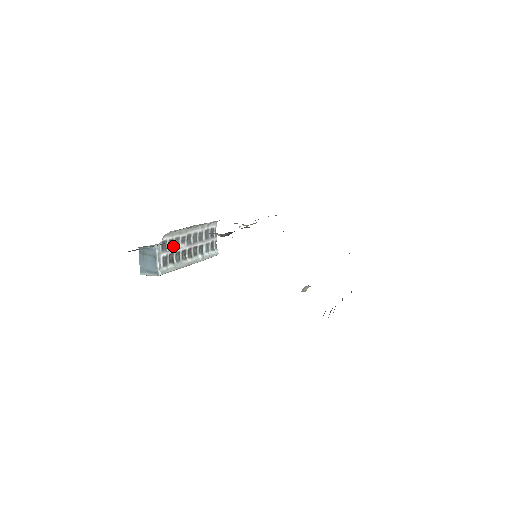
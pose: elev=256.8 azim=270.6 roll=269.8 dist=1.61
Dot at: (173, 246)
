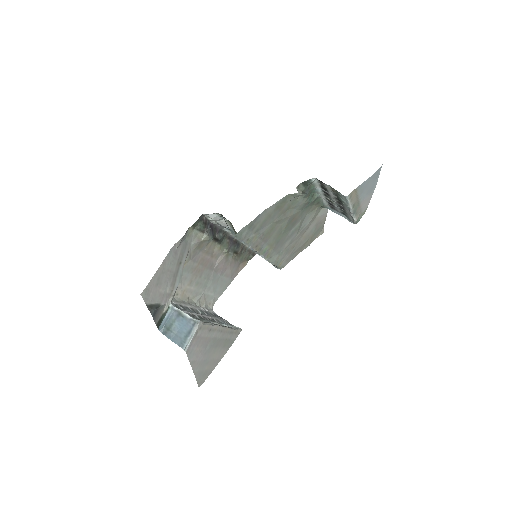
Dot at: occluded
